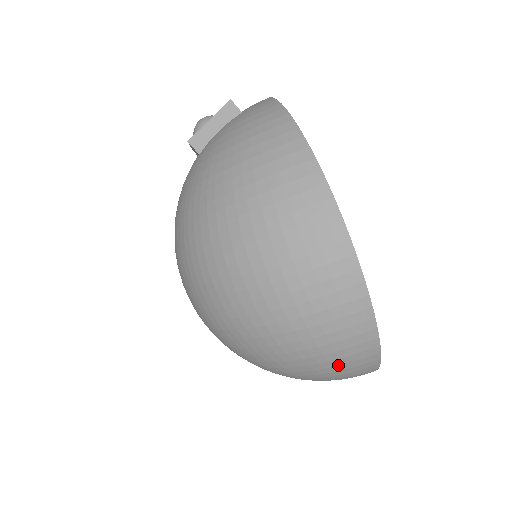
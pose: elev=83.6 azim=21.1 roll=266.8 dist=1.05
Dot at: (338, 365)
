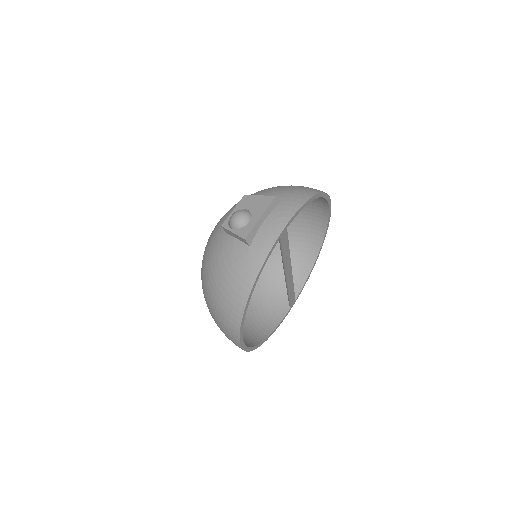
Dot at: occluded
